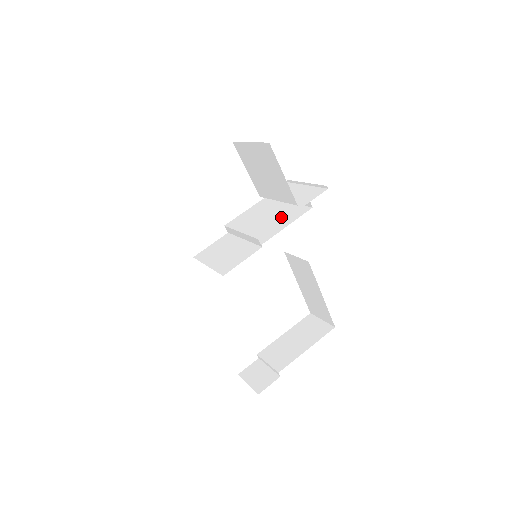
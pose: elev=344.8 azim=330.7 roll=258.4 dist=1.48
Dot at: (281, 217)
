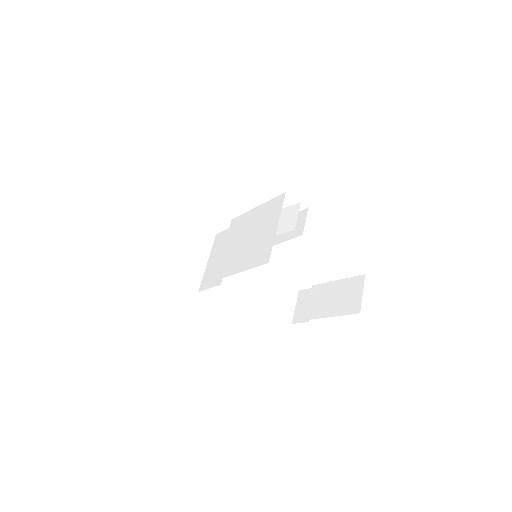
Dot at: (234, 266)
